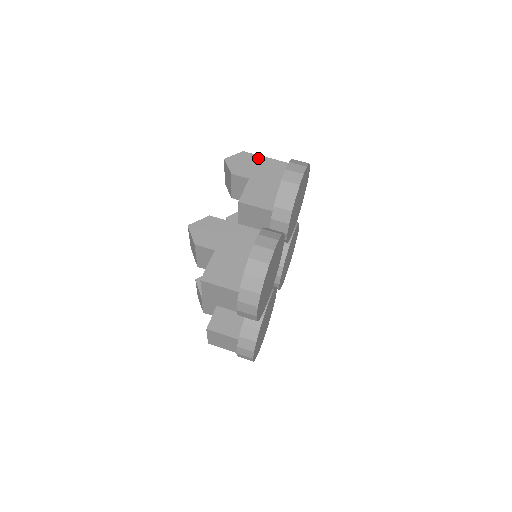
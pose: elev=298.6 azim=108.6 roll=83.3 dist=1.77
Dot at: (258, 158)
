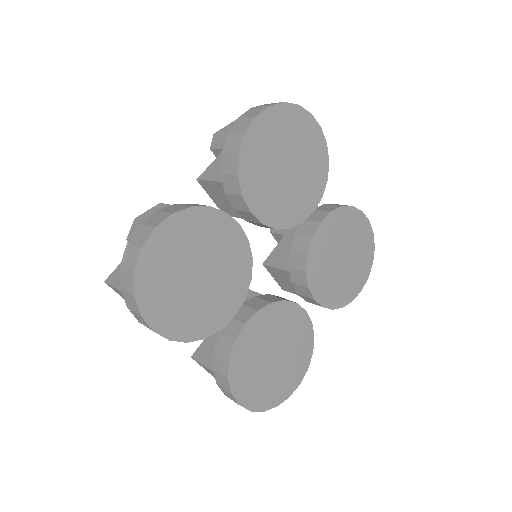
Dot at: occluded
